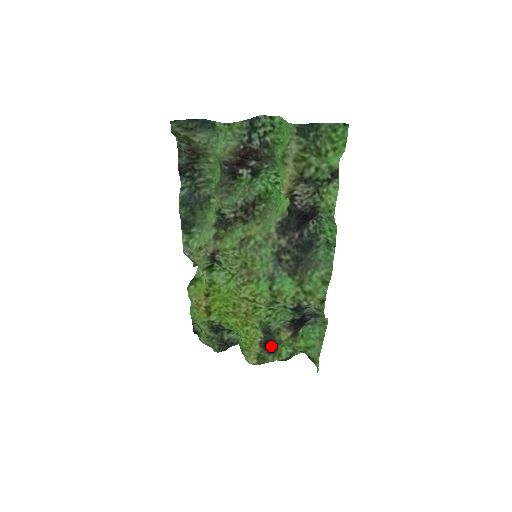
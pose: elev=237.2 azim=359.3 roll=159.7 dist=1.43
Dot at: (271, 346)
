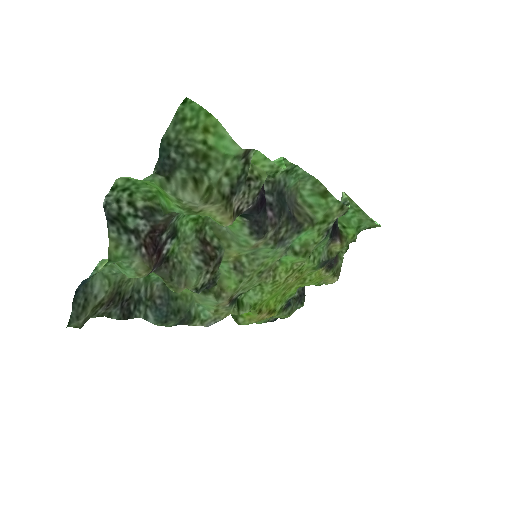
Dot at: occluded
